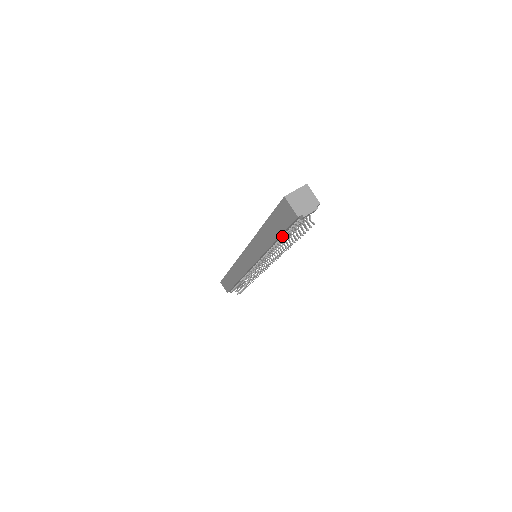
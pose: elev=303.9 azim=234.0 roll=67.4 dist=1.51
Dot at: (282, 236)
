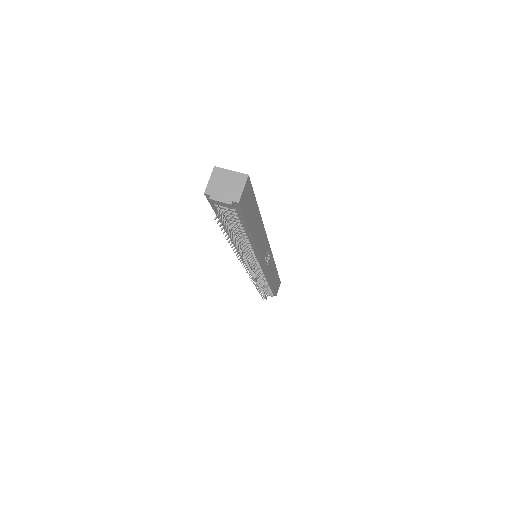
Dot at: occluded
